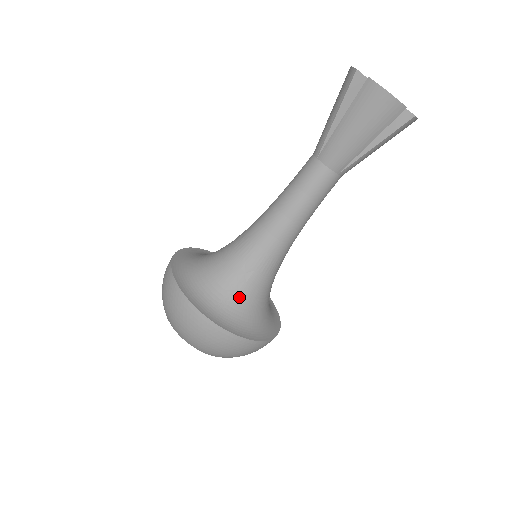
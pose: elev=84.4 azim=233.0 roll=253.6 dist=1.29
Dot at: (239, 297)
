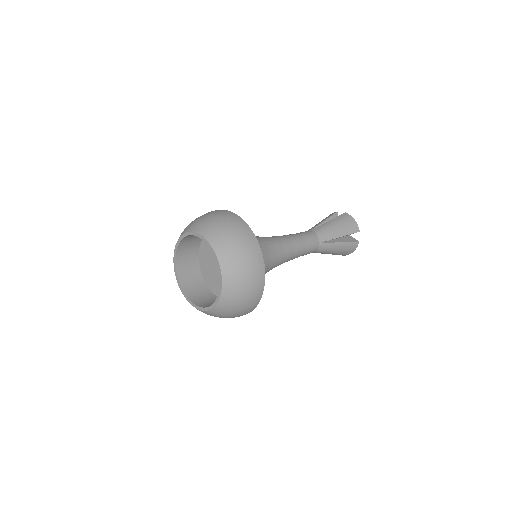
Dot at: occluded
